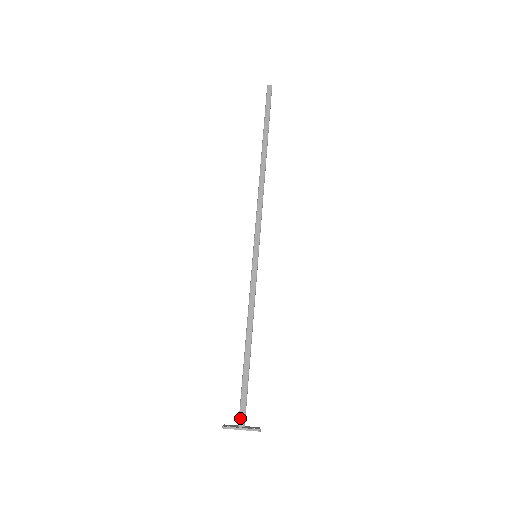
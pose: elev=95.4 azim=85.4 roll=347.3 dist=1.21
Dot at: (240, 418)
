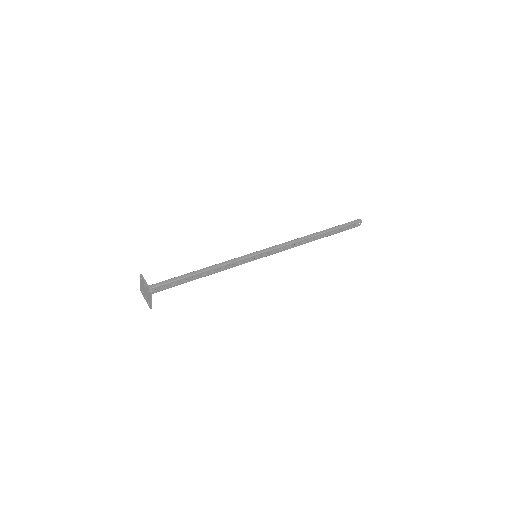
Dot at: (152, 285)
